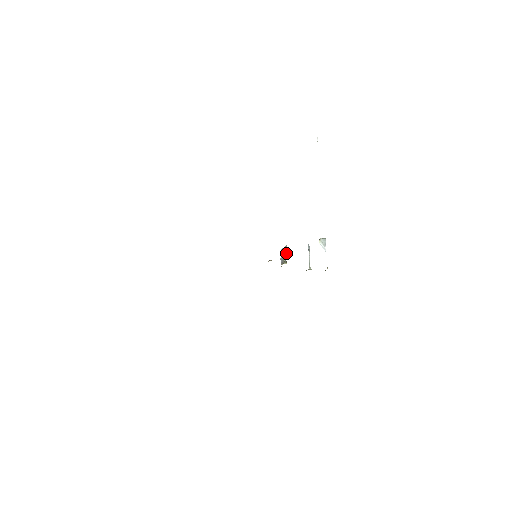
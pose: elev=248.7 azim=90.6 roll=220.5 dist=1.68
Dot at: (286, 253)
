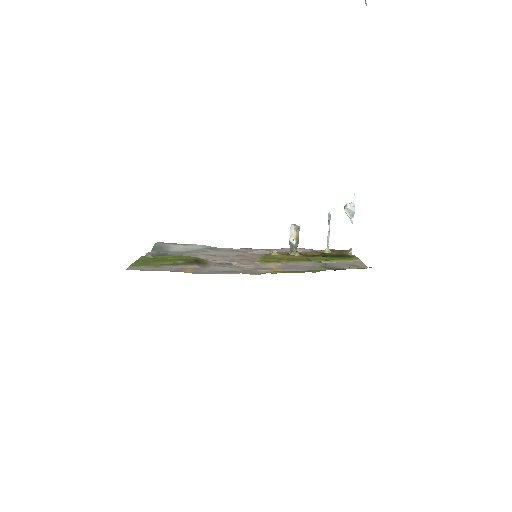
Dot at: (297, 239)
